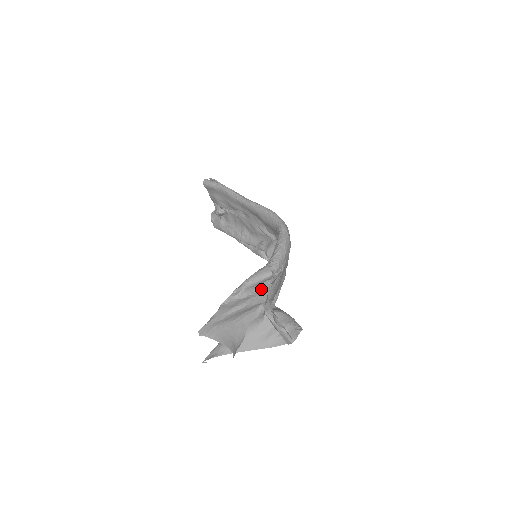
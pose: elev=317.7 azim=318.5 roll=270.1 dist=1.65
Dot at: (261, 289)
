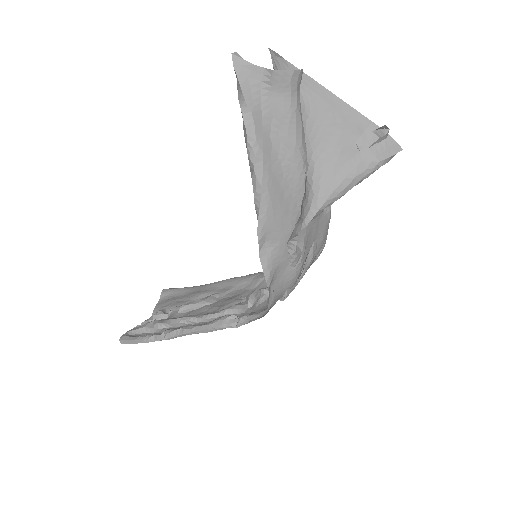
Dot at: occluded
